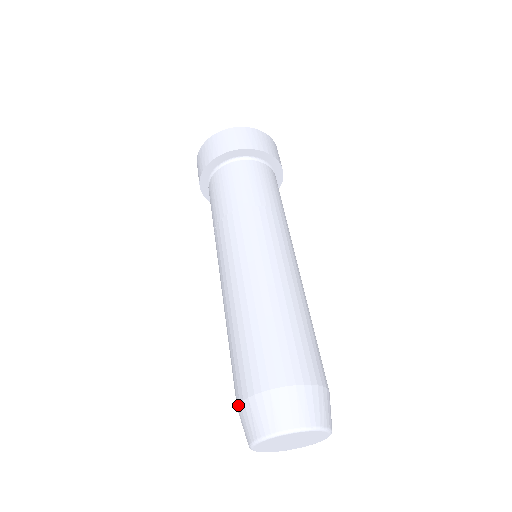
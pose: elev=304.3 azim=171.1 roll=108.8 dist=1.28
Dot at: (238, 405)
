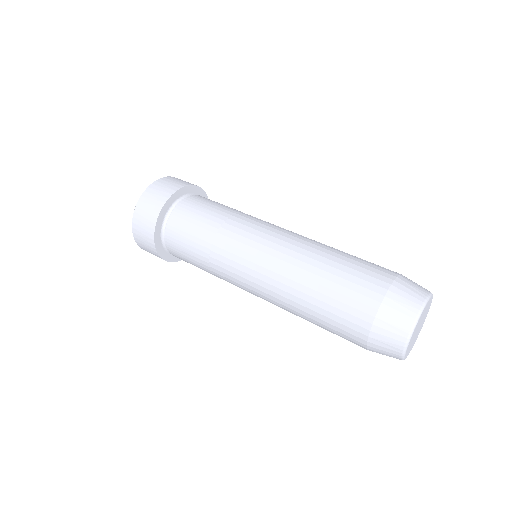
Dot at: (367, 348)
